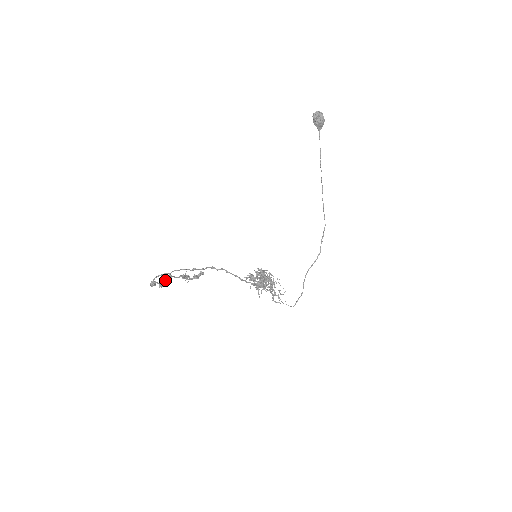
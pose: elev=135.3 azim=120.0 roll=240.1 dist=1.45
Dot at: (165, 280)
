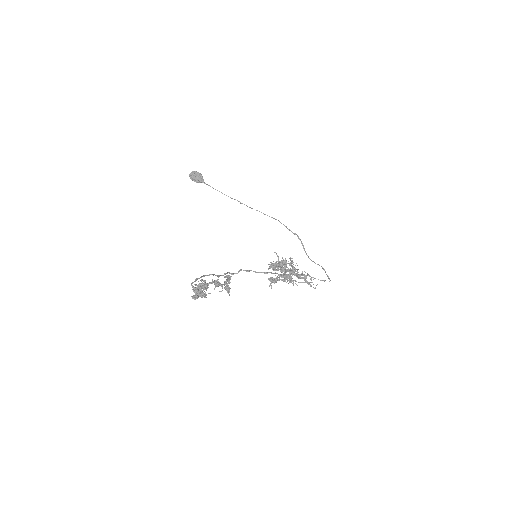
Dot at: (202, 283)
